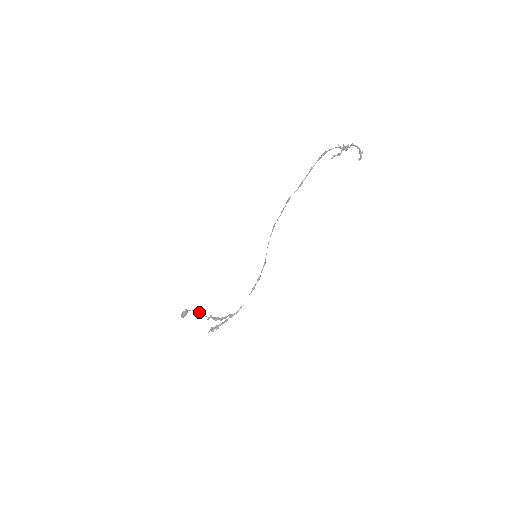
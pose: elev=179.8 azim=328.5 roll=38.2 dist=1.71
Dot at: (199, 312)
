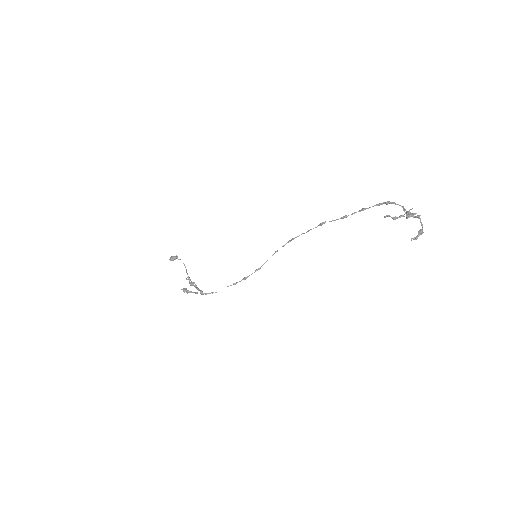
Dot at: (185, 266)
